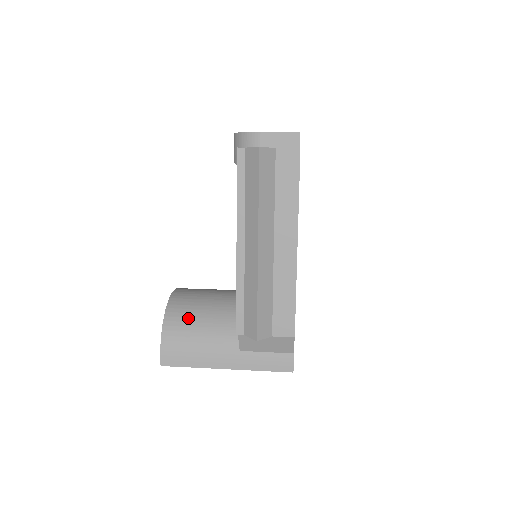
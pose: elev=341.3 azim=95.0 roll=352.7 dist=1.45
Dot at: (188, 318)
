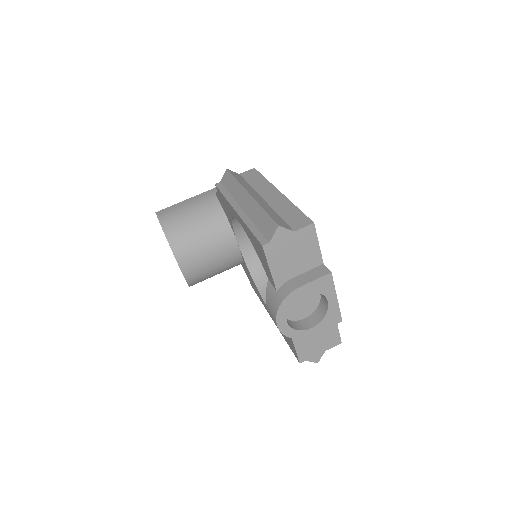
Dot at: occluded
